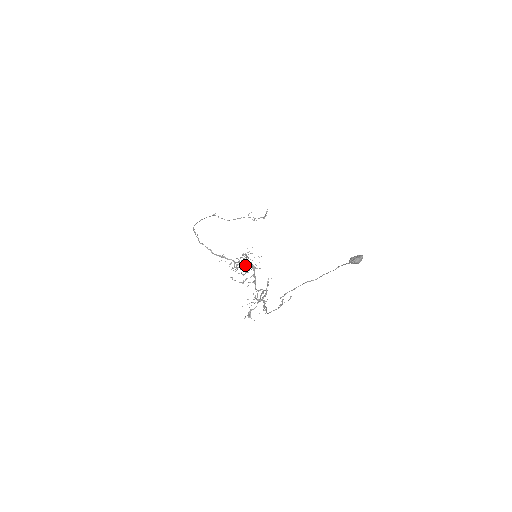
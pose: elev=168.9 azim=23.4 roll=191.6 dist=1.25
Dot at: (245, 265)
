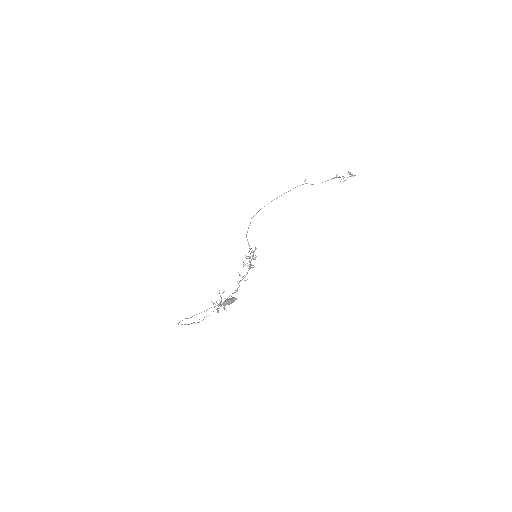
Dot at: (250, 262)
